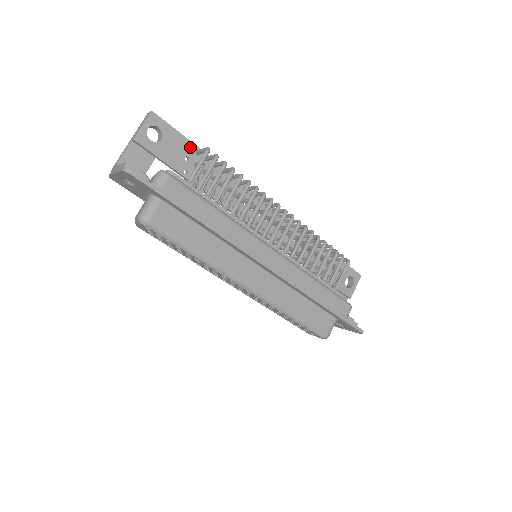
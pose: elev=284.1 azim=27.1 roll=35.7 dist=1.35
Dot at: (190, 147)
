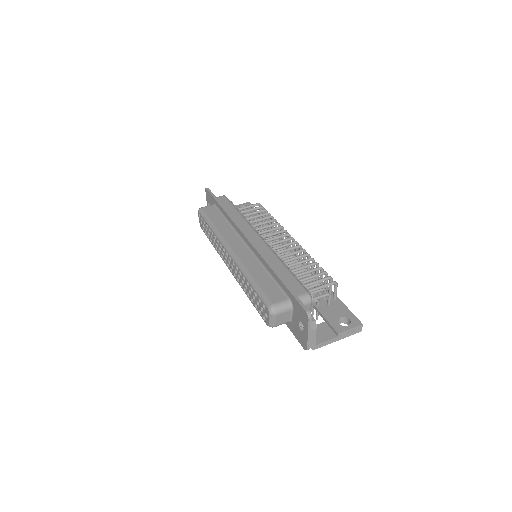
Dot at: occluded
